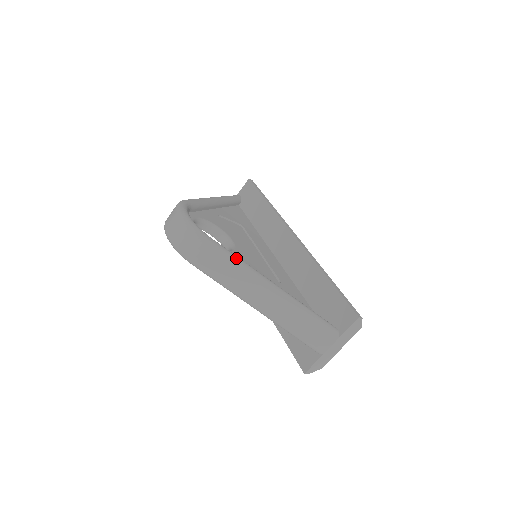
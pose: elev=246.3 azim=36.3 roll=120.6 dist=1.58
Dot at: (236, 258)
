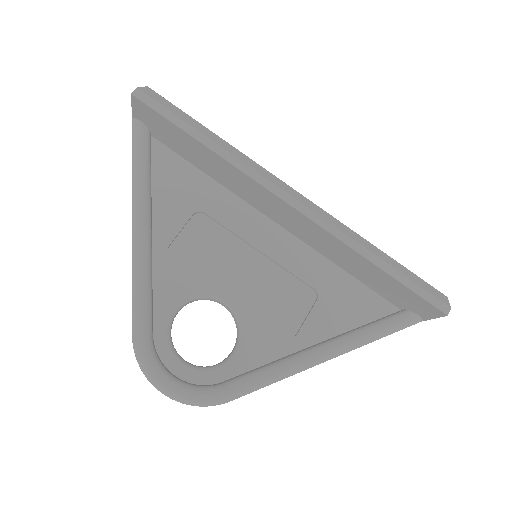
Dot at: (270, 379)
